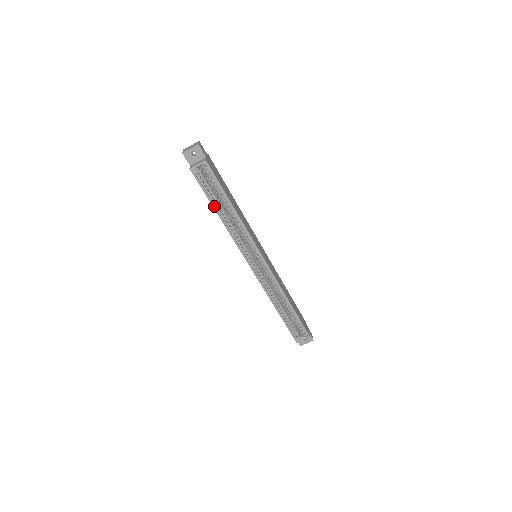
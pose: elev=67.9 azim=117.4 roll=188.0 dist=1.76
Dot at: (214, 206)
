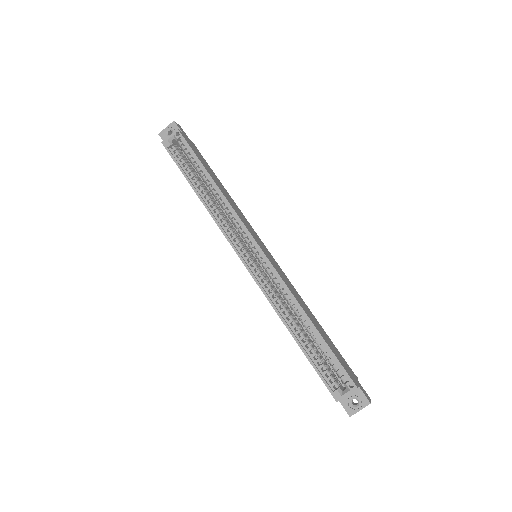
Dot at: (190, 182)
